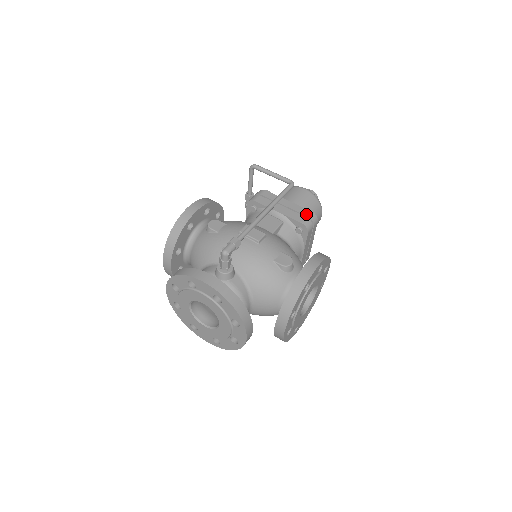
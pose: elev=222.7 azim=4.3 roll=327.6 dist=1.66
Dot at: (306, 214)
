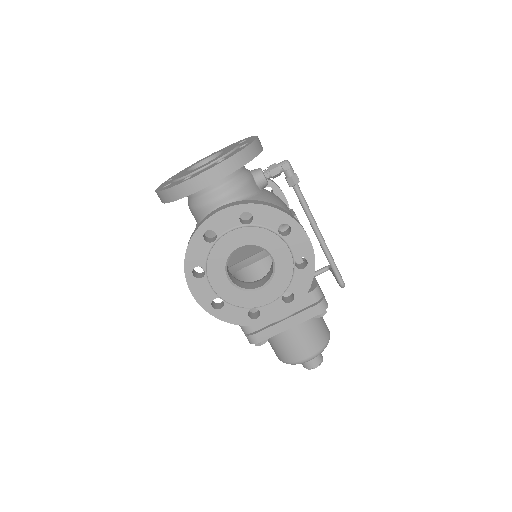
Dot at: occluded
